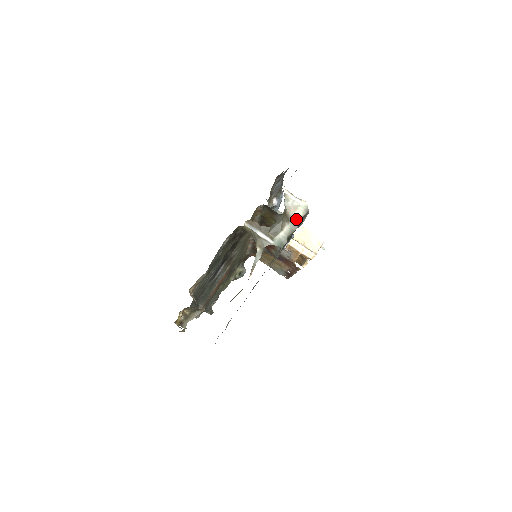
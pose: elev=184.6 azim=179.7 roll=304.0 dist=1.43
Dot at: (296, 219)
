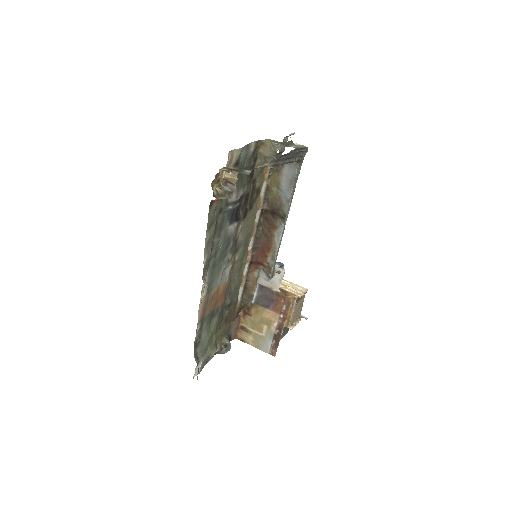
Dot at: (300, 146)
